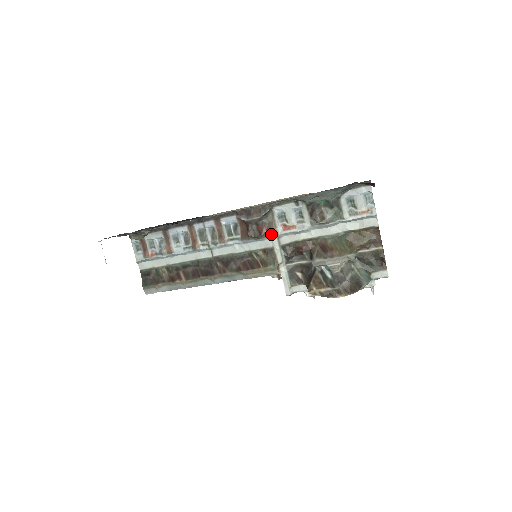
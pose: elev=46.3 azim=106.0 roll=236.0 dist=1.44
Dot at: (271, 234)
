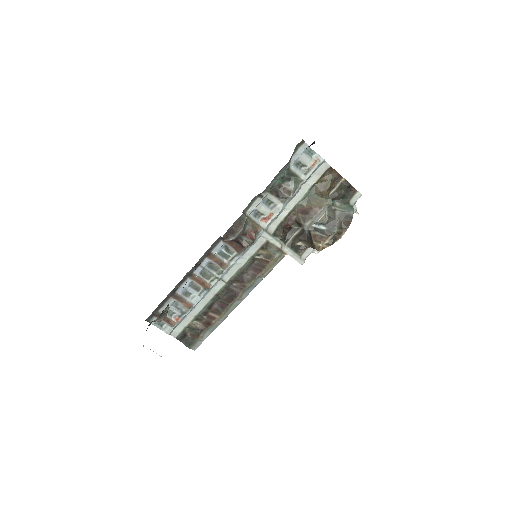
Dot at: (259, 233)
